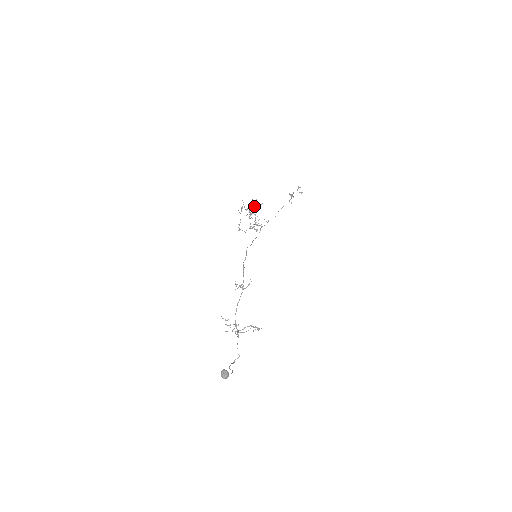
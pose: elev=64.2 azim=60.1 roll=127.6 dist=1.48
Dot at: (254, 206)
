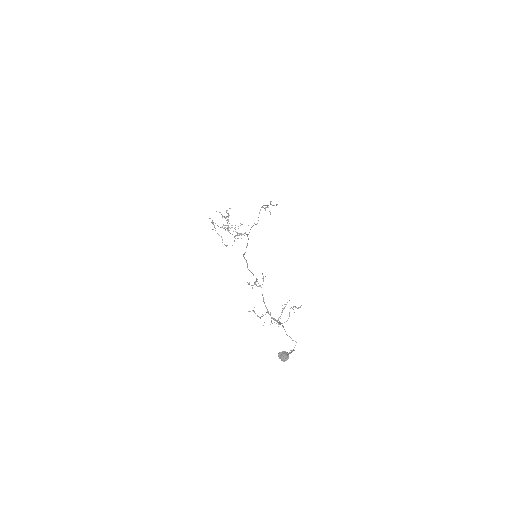
Dot at: (224, 217)
